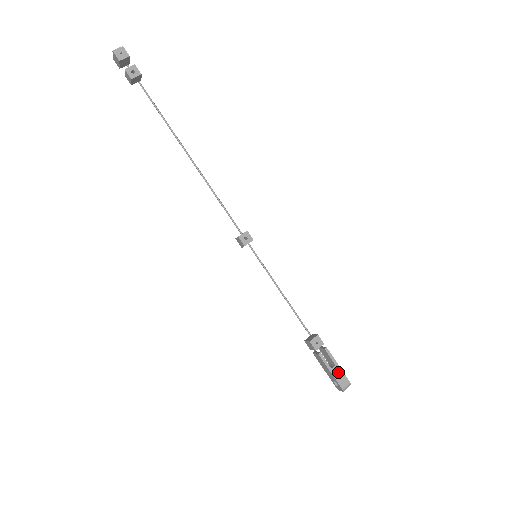
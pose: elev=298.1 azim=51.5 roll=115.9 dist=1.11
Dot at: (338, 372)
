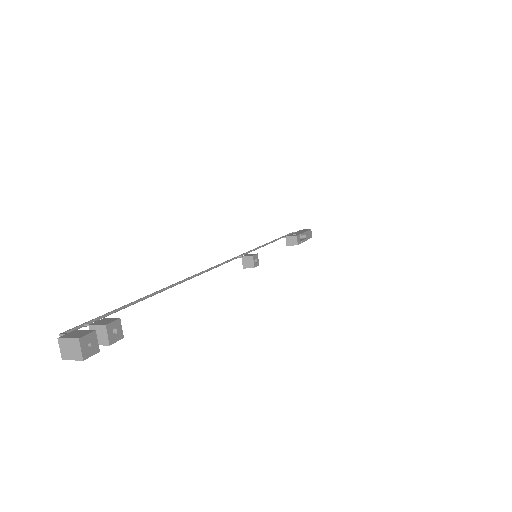
Dot at: (308, 234)
